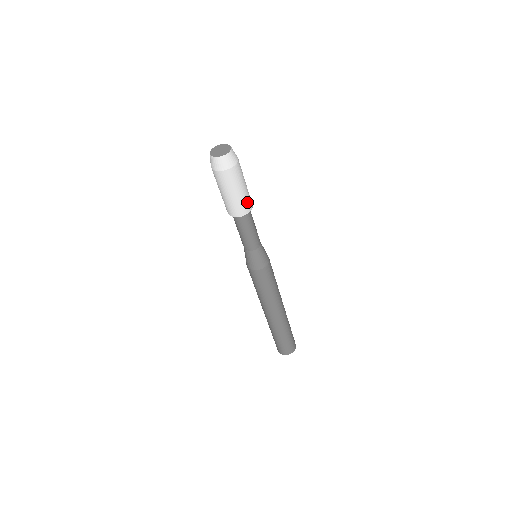
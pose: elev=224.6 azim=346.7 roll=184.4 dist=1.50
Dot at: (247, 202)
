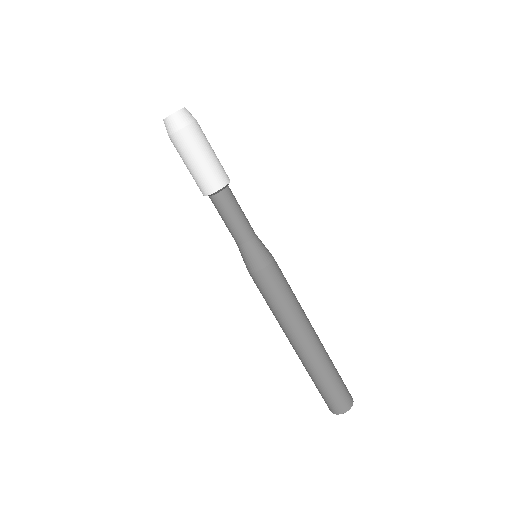
Dot at: (213, 177)
